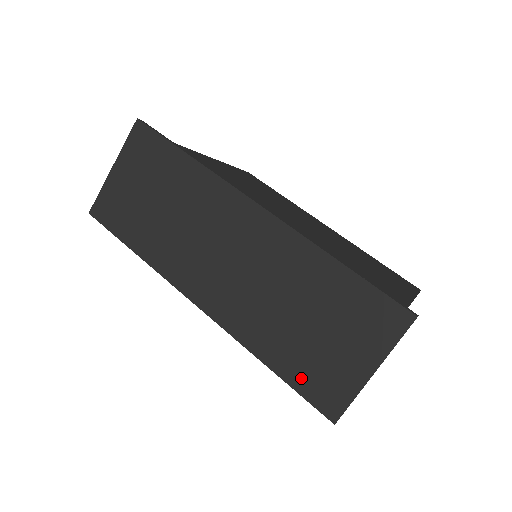
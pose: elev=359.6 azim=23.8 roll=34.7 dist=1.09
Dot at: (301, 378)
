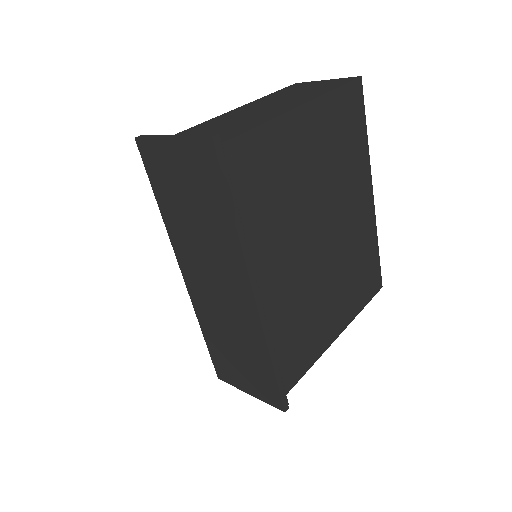
Dot at: (216, 356)
